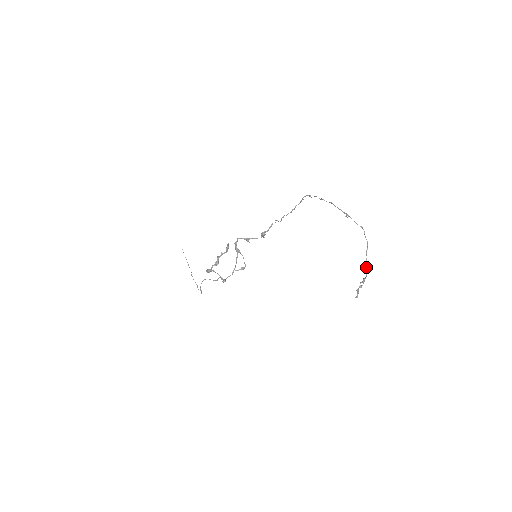
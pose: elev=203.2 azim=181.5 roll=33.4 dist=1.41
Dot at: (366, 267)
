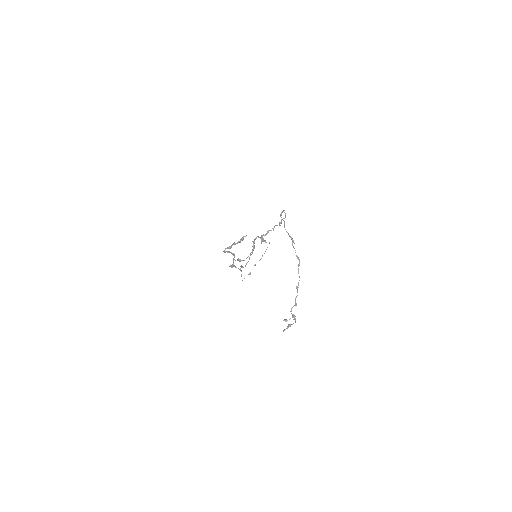
Dot at: (295, 303)
